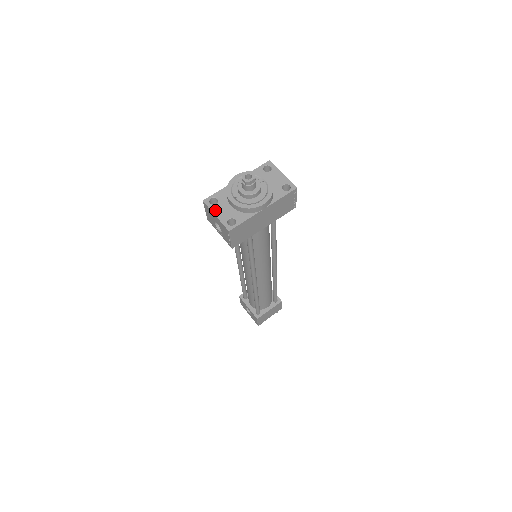
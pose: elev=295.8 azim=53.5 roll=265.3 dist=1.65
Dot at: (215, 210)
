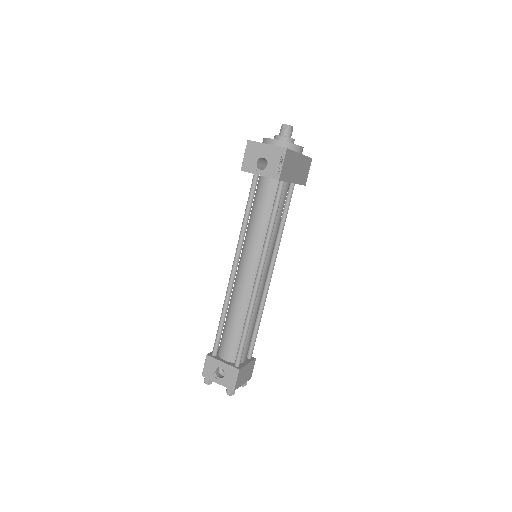
Dot at: (263, 143)
